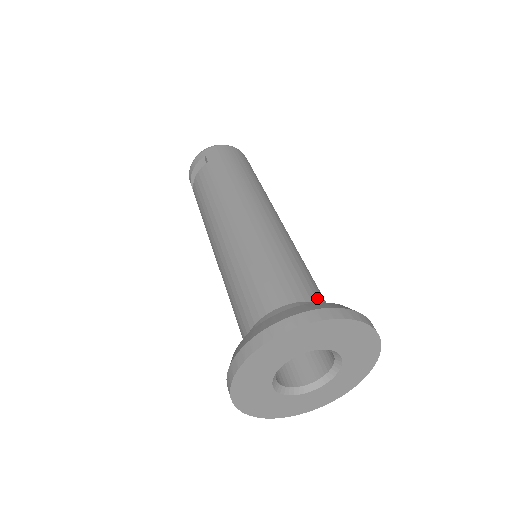
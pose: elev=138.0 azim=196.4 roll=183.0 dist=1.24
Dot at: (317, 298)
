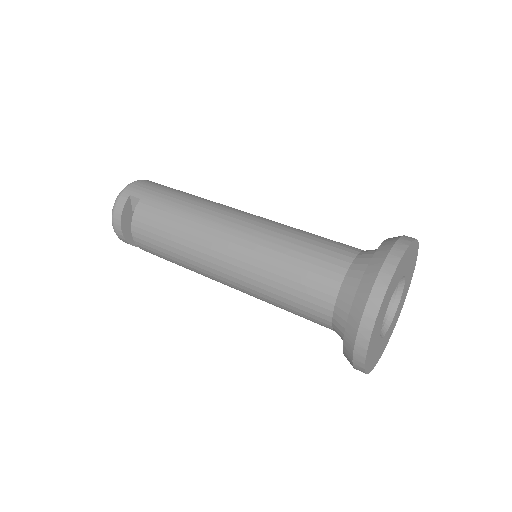
Dot at: occluded
